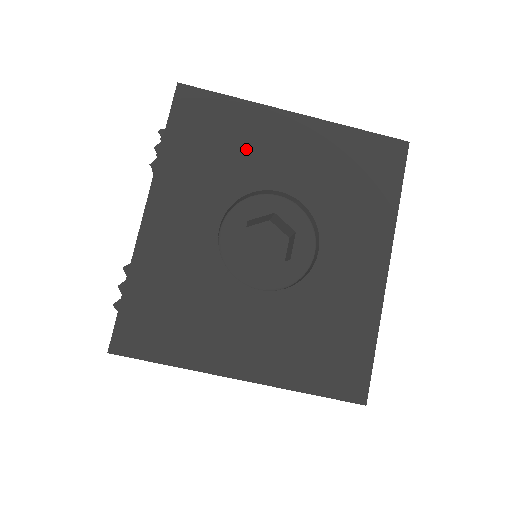
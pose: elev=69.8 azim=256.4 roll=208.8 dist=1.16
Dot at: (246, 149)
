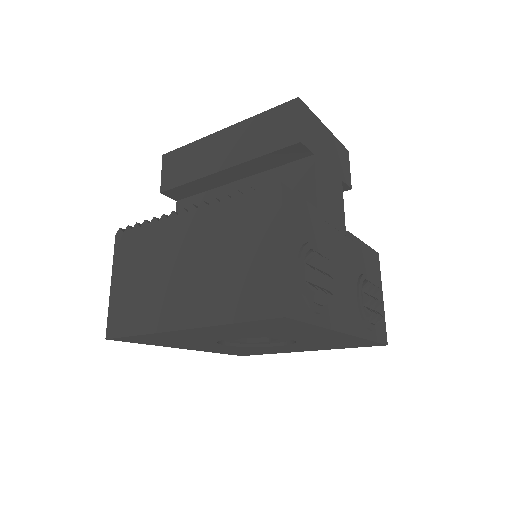
Dot at: (186, 338)
